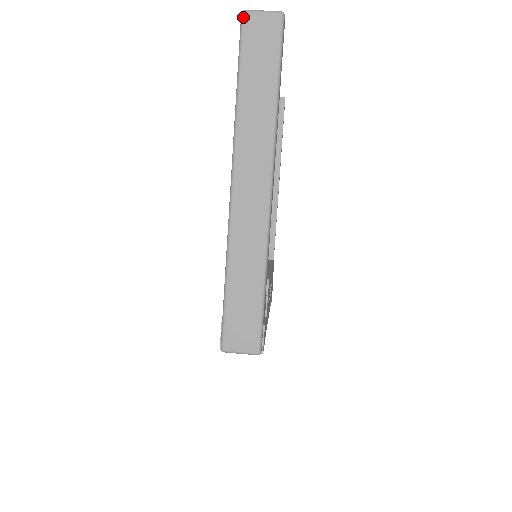
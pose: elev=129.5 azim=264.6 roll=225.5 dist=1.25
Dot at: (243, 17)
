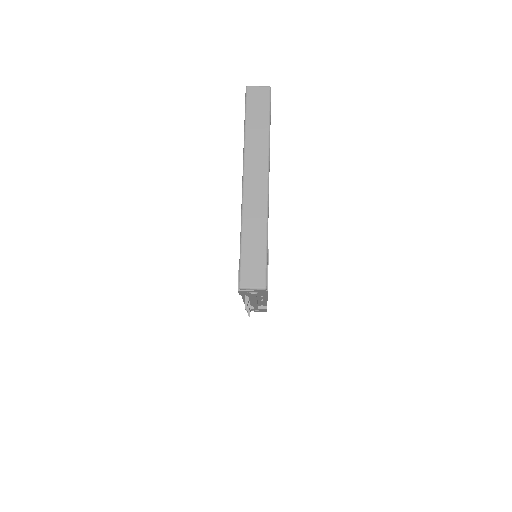
Dot at: (247, 89)
